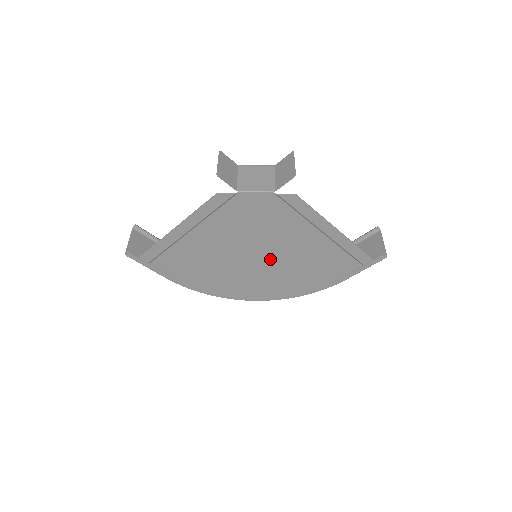
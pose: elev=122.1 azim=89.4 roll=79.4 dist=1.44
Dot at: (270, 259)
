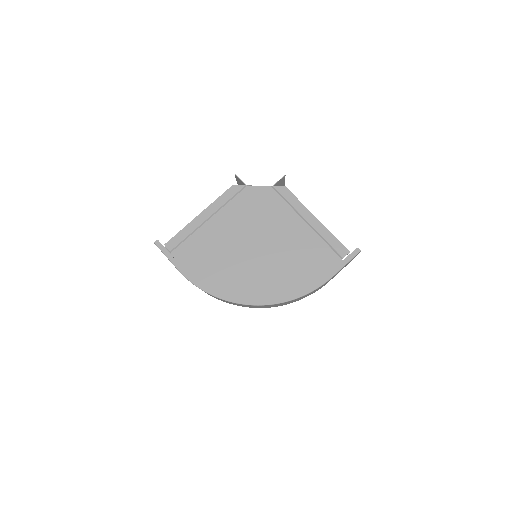
Dot at: (267, 251)
